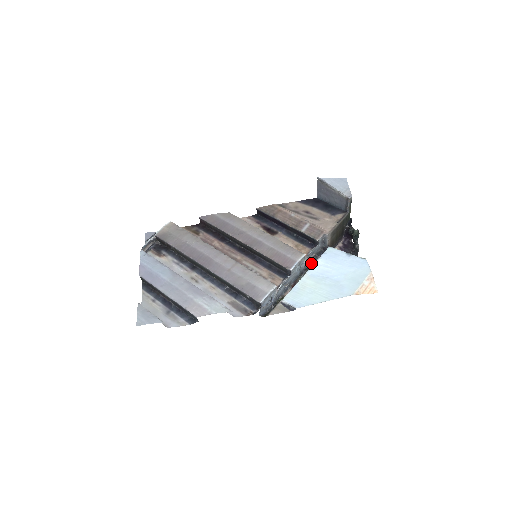
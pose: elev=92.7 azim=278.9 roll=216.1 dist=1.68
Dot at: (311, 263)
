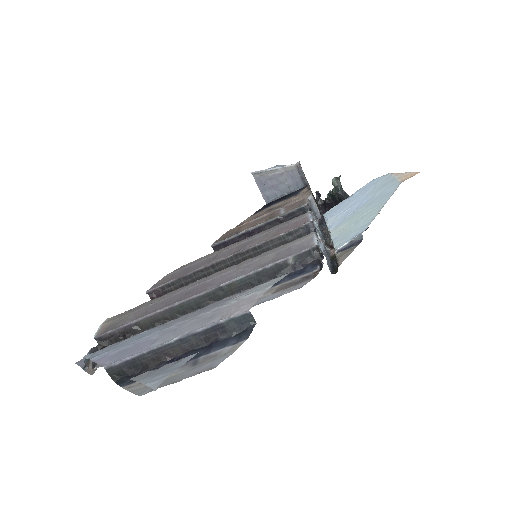
Dot at: (322, 232)
